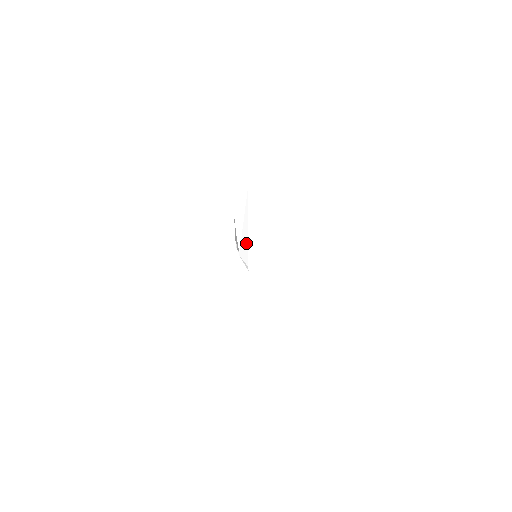
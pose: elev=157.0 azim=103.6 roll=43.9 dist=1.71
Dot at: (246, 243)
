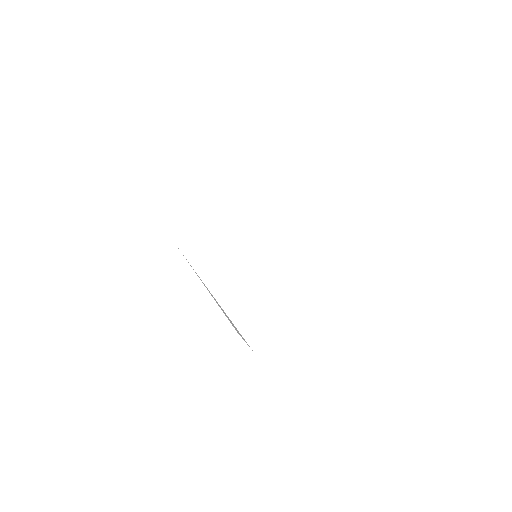
Dot at: (227, 317)
